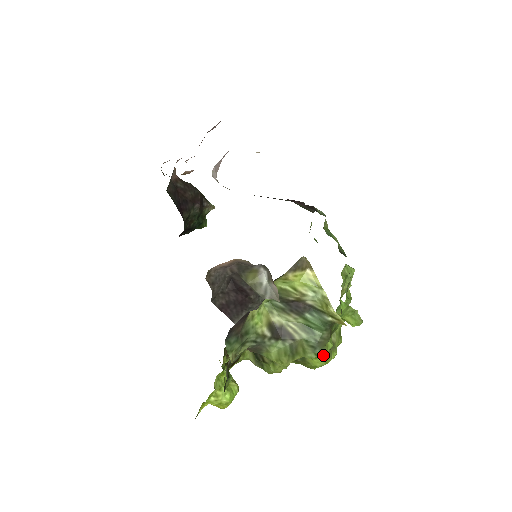
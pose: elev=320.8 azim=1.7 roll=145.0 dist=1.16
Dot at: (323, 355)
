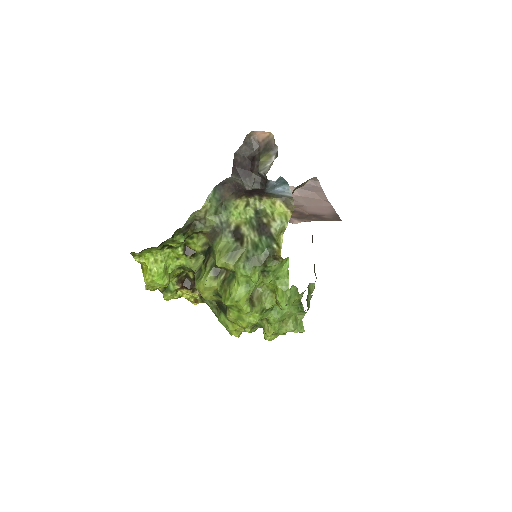
Dot at: (244, 288)
